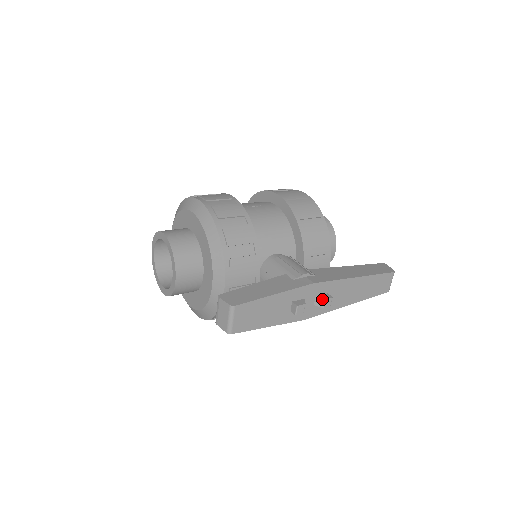
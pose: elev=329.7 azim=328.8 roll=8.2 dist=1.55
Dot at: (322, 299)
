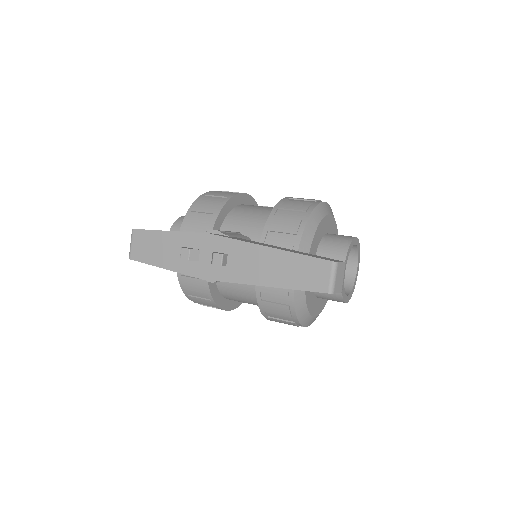
Dot at: (213, 253)
